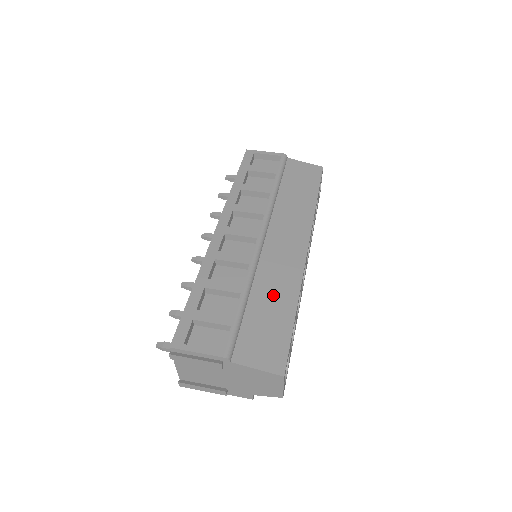
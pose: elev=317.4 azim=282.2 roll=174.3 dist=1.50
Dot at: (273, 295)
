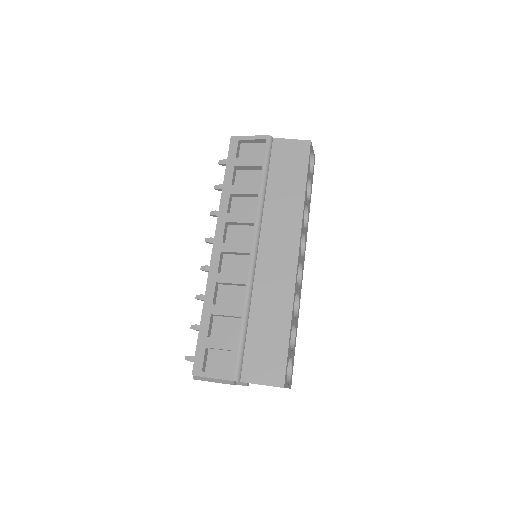
Dot at: (270, 311)
